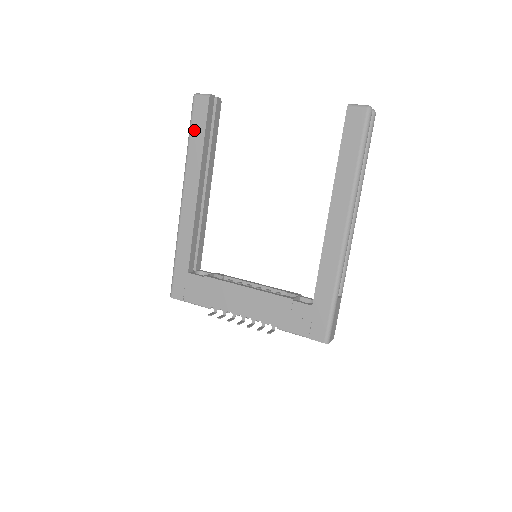
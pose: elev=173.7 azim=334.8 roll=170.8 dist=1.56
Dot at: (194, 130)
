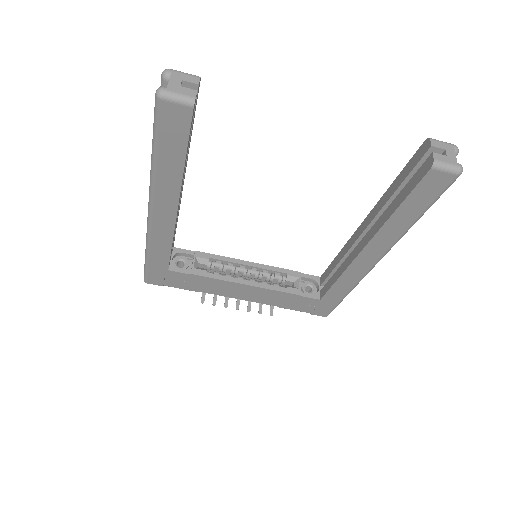
Dot at: (164, 146)
